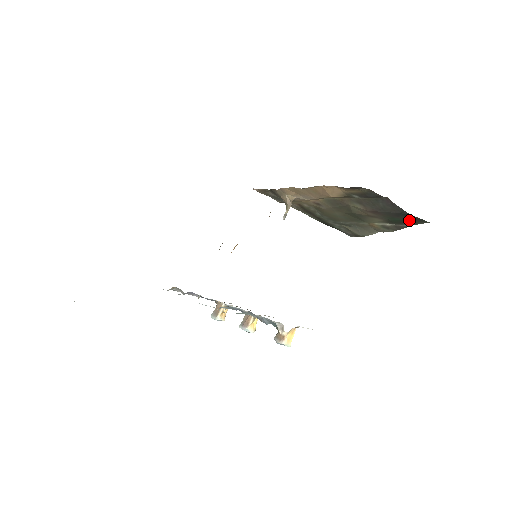
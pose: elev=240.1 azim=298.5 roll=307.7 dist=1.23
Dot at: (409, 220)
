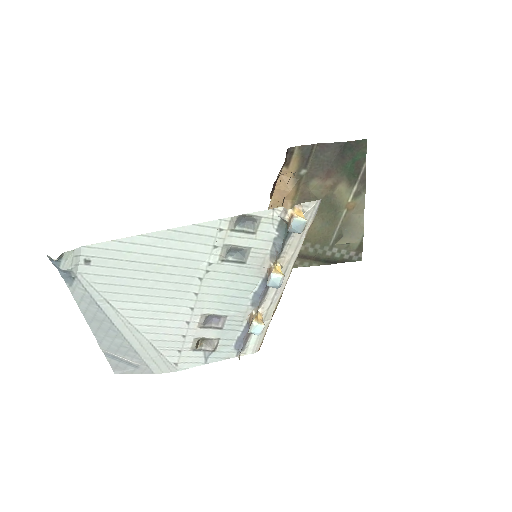
Dot at: (355, 156)
